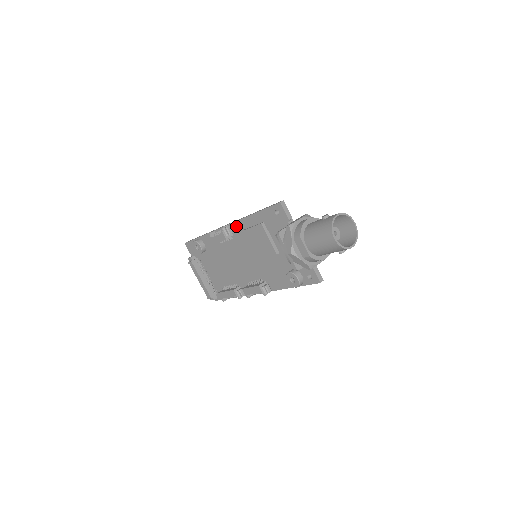
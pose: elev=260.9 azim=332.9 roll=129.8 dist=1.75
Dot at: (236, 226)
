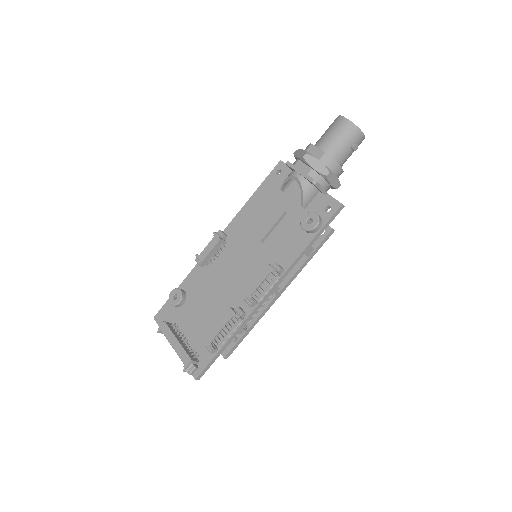
Dot at: (231, 228)
